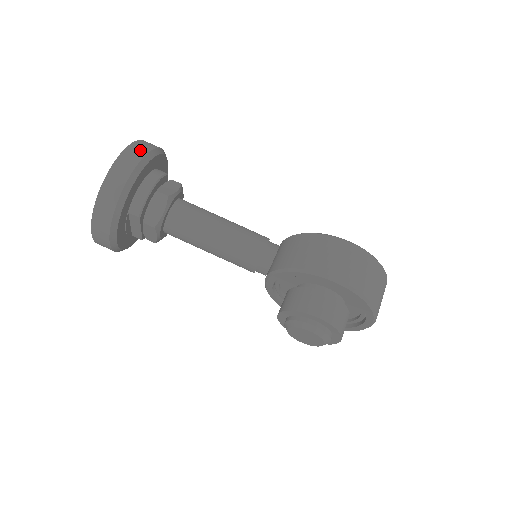
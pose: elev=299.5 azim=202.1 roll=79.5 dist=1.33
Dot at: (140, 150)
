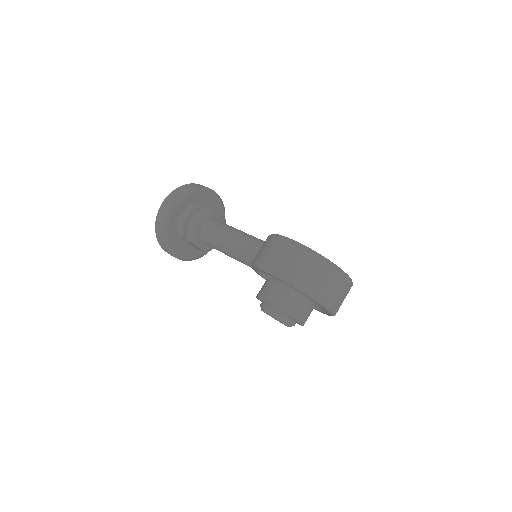
Dot at: (177, 193)
